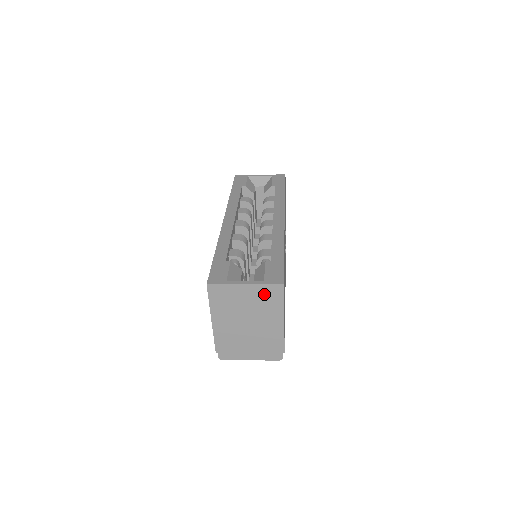
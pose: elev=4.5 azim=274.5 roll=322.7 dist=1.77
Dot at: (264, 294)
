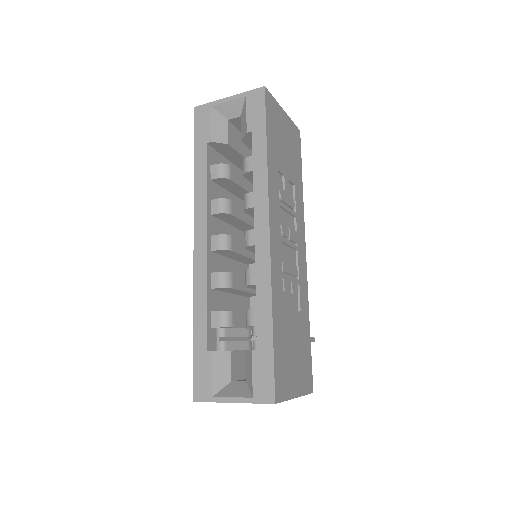
Dot at: occluded
